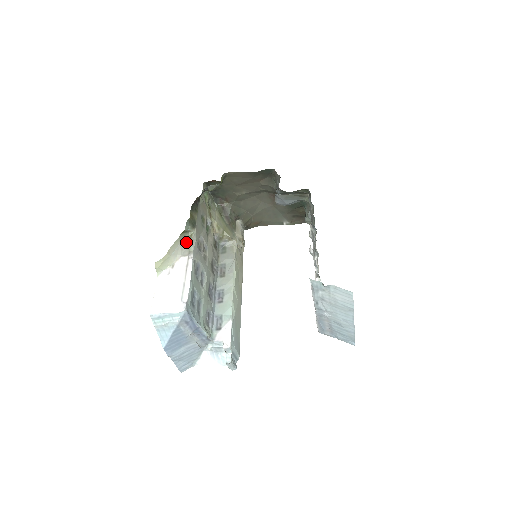
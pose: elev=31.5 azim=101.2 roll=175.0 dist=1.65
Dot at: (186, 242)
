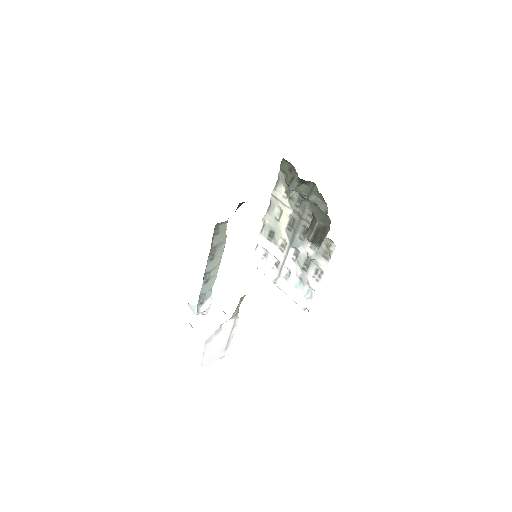
Dot at: occluded
